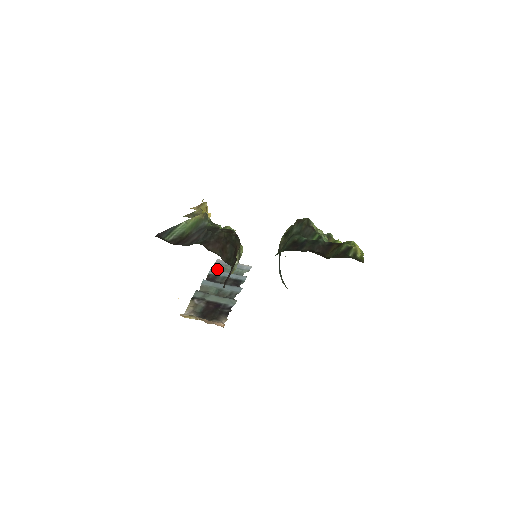
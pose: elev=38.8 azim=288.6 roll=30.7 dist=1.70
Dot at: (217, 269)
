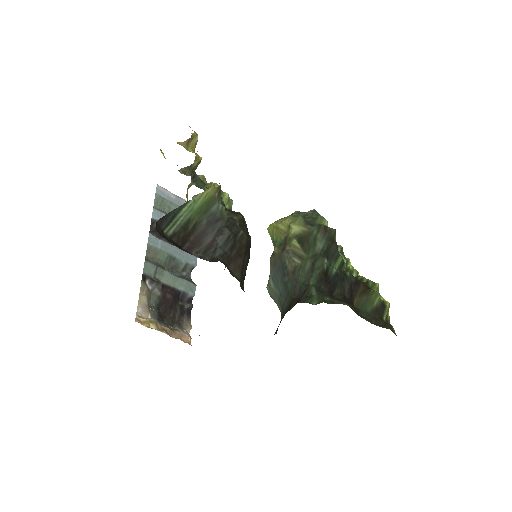
Dot at: (160, 208)
